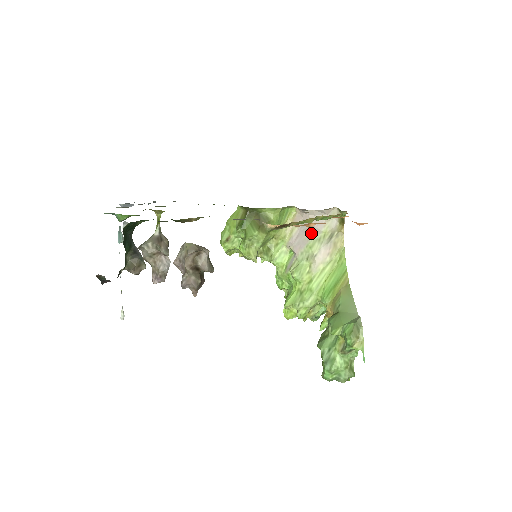
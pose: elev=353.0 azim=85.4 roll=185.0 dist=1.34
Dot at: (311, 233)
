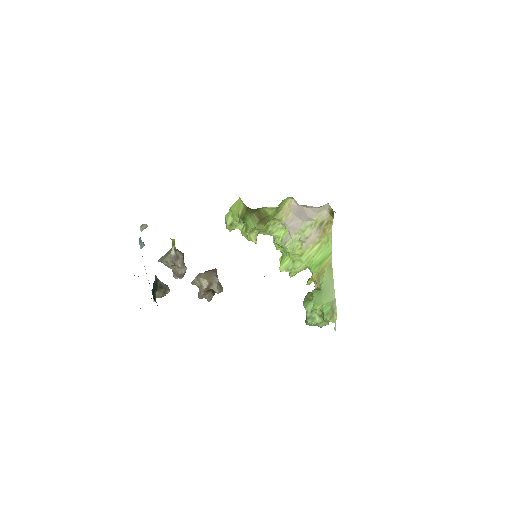
Dot at: (304, 220)
